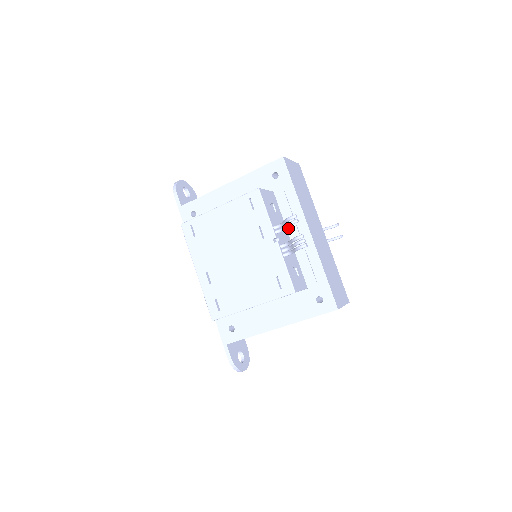
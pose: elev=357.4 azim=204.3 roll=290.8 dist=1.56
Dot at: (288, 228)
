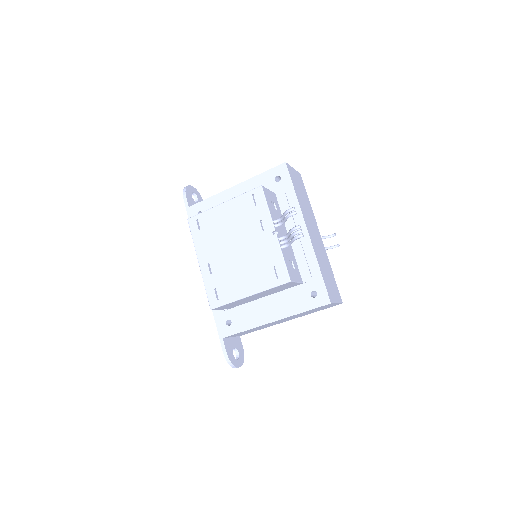
Dot at: (287, 227)
